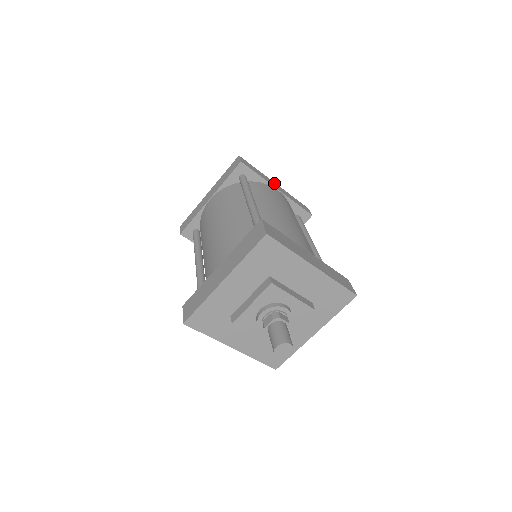
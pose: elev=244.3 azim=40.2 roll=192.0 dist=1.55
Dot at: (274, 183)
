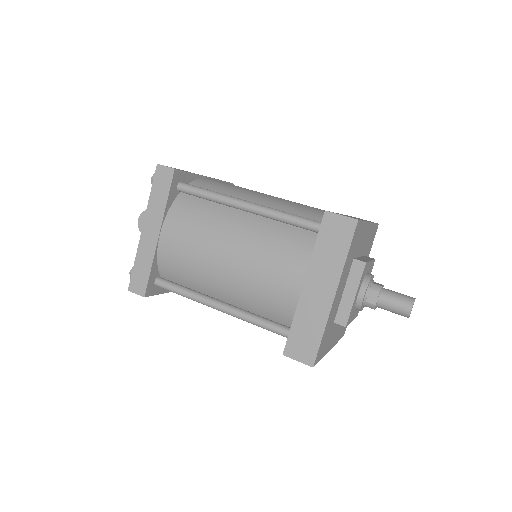
Dot at: occluded
